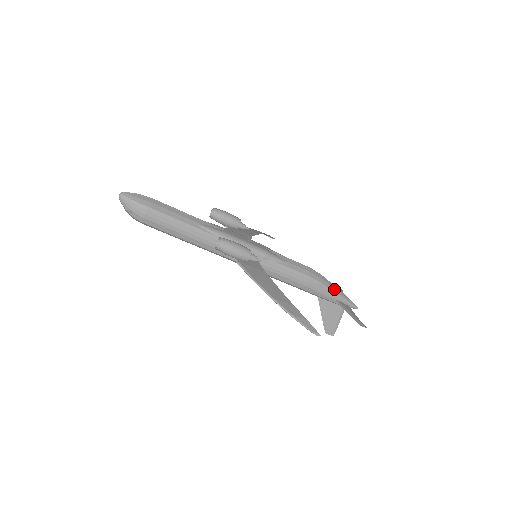
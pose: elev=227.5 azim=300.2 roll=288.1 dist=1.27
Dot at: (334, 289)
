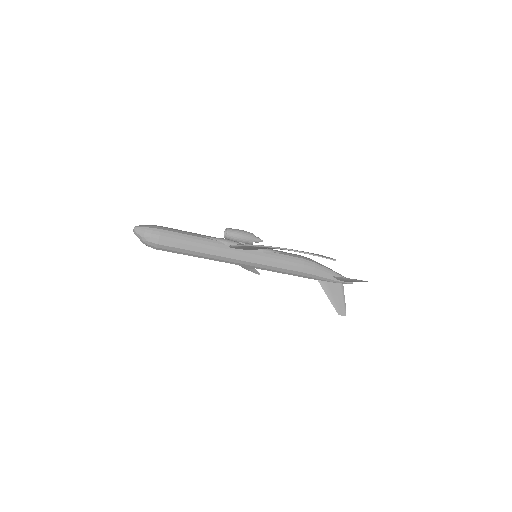
Dot at: (327, 268)
